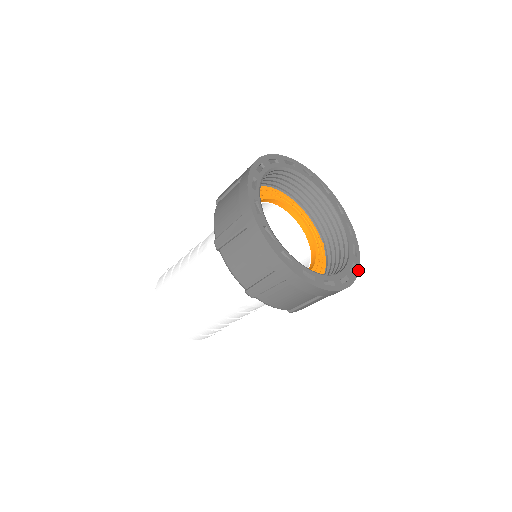
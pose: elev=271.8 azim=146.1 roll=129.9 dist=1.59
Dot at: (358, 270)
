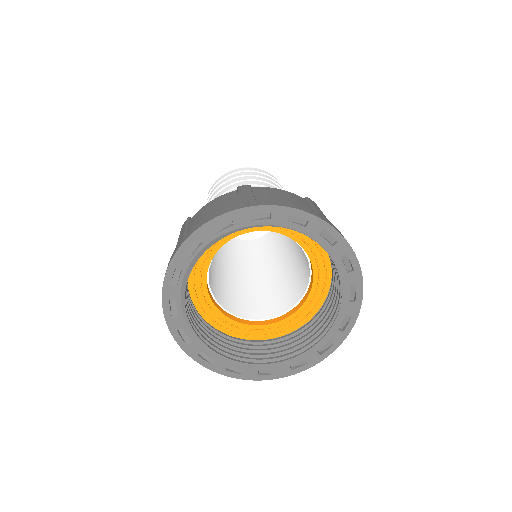
Dot at: (273, 378)
